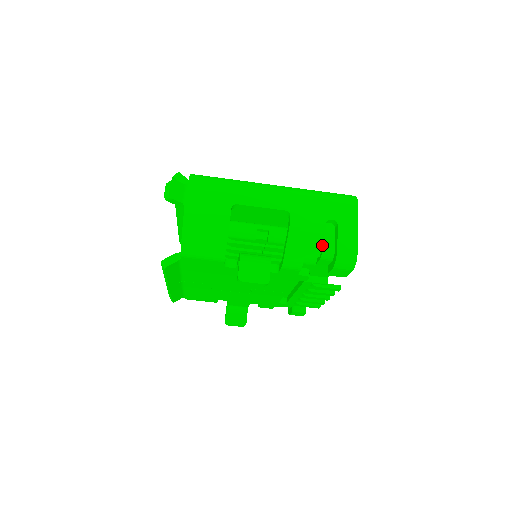
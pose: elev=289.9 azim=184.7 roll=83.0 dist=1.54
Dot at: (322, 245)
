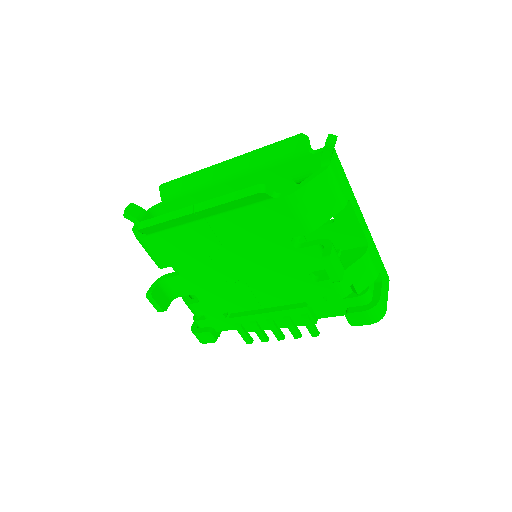
Dot at: (367, 287)
